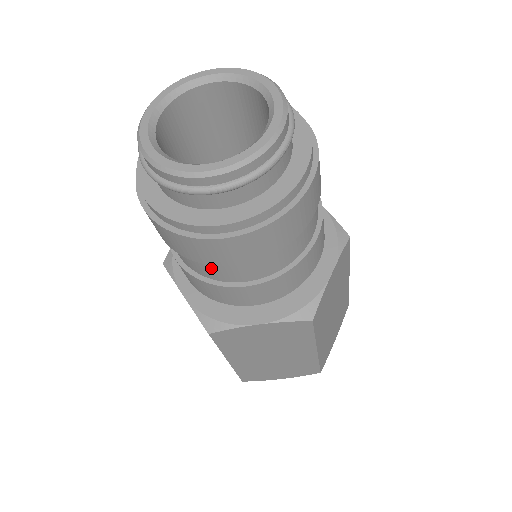
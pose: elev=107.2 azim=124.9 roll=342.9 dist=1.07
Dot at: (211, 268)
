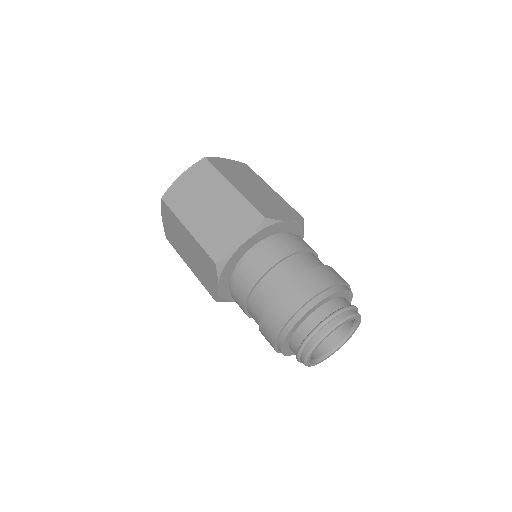
Dot at: occluded
